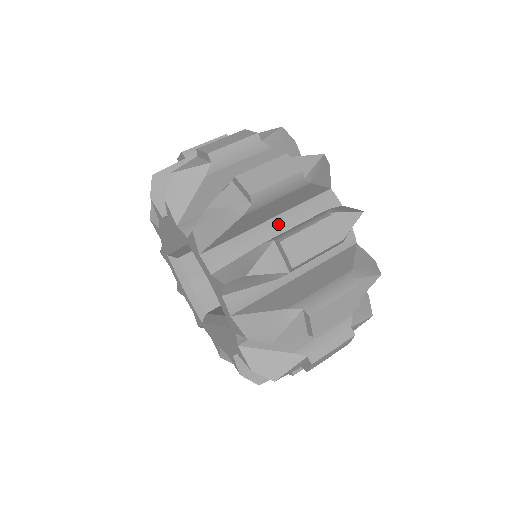
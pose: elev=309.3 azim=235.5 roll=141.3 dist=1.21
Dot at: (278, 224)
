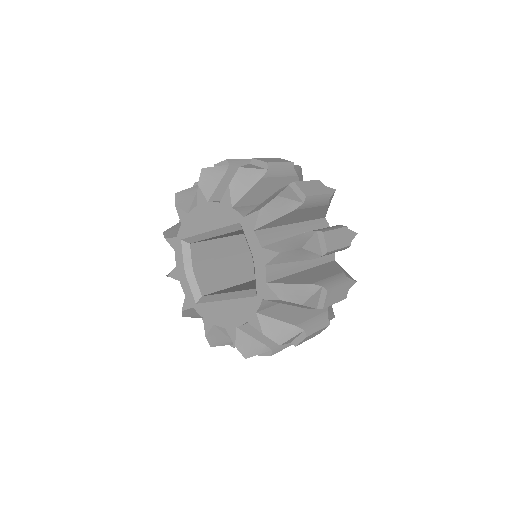
Dot at: (298, 228)
